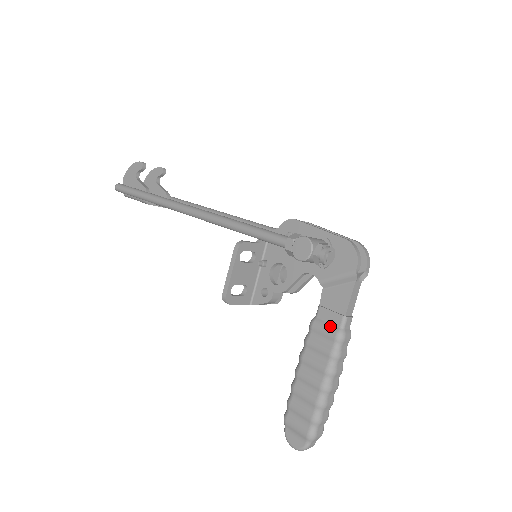
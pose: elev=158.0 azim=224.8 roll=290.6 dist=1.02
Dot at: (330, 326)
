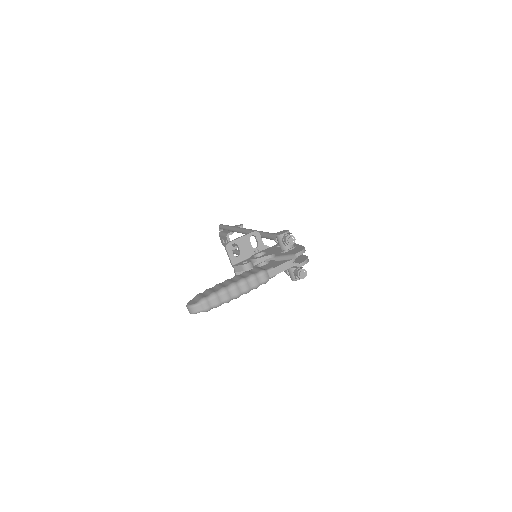
Dot at: (262, 268)
